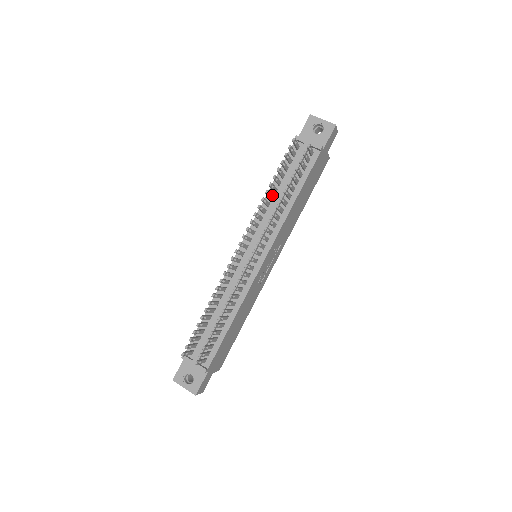
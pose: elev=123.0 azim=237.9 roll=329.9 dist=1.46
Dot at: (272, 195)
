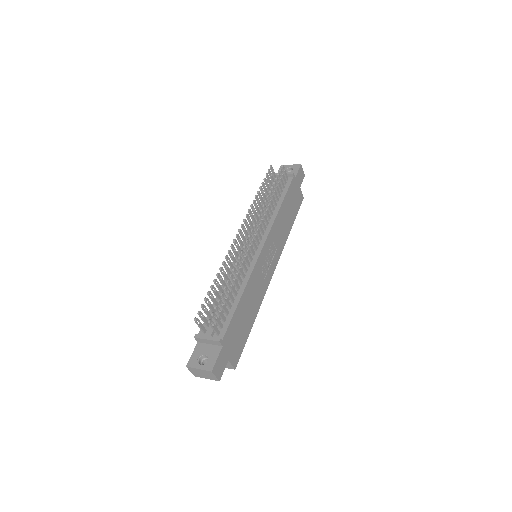
Dot at: (261, 206)
